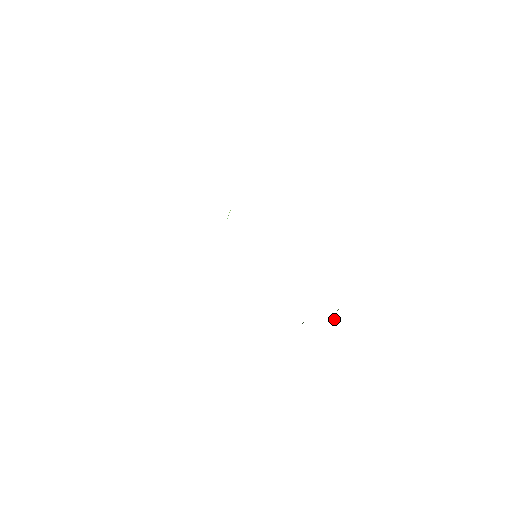
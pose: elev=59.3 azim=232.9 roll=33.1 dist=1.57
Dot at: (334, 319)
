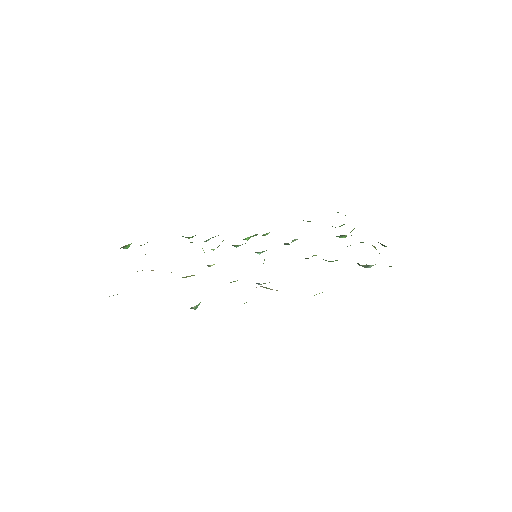
Dot at: occluded
